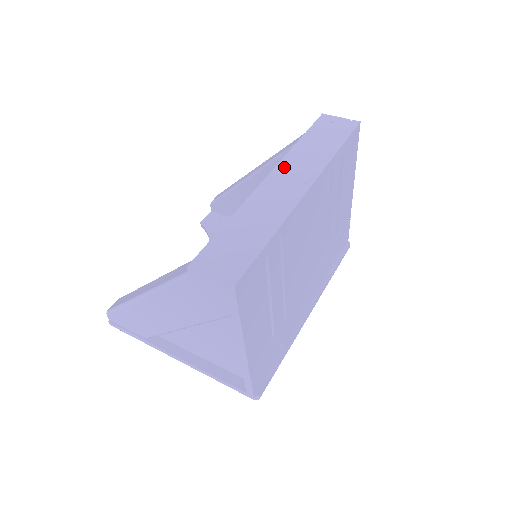
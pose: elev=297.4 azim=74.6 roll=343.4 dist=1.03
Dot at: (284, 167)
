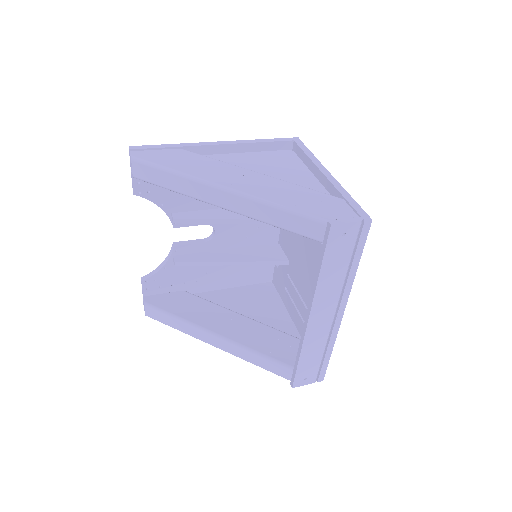
Dot at: (319, 306)
